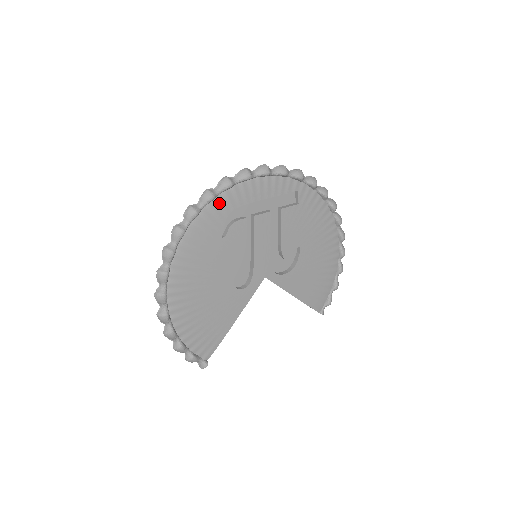
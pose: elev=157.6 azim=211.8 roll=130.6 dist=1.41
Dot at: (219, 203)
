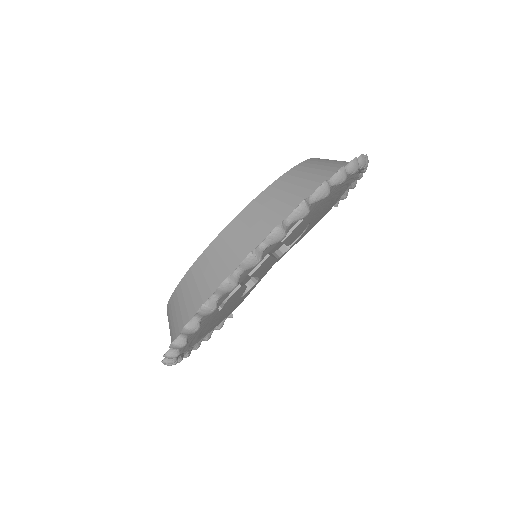
Dot at: (205, 316)
